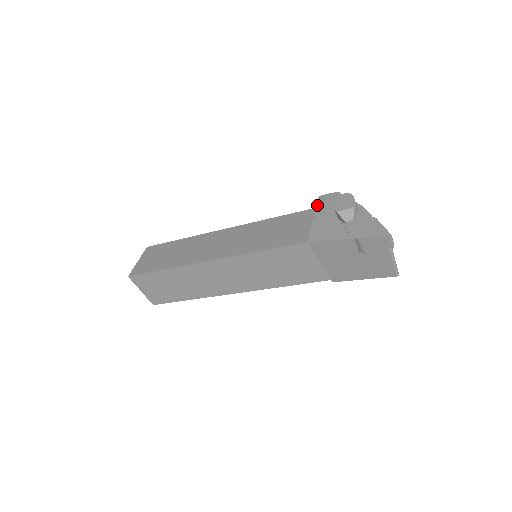
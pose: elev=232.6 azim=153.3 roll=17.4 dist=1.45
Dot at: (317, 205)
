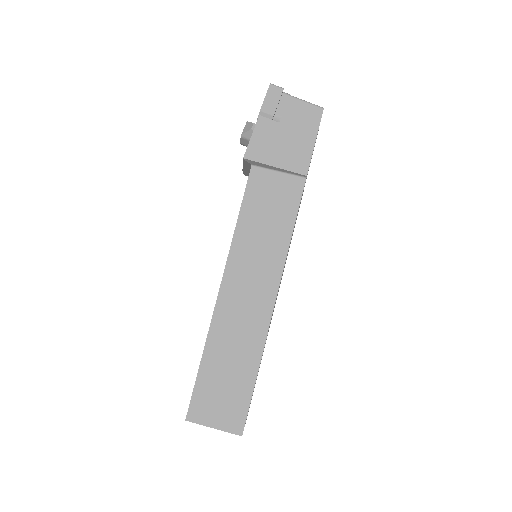
Dot at: (242, 169)
